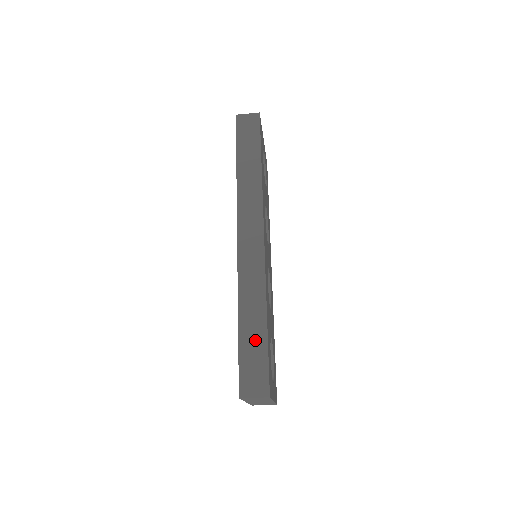
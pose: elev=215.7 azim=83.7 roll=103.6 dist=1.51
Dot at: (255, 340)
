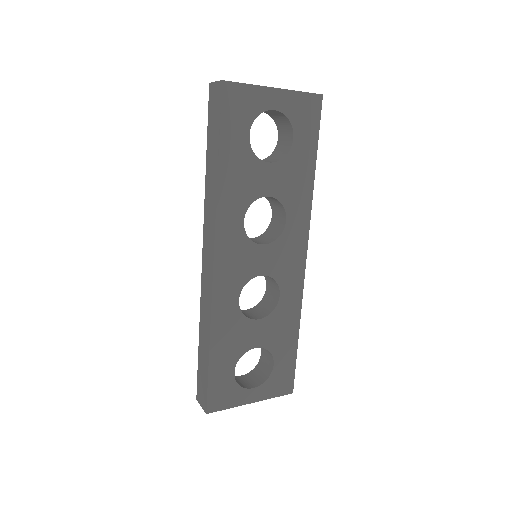
Dot at: (204, 362)
